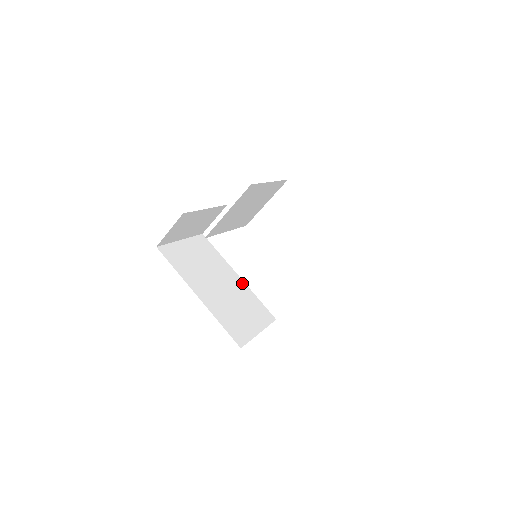
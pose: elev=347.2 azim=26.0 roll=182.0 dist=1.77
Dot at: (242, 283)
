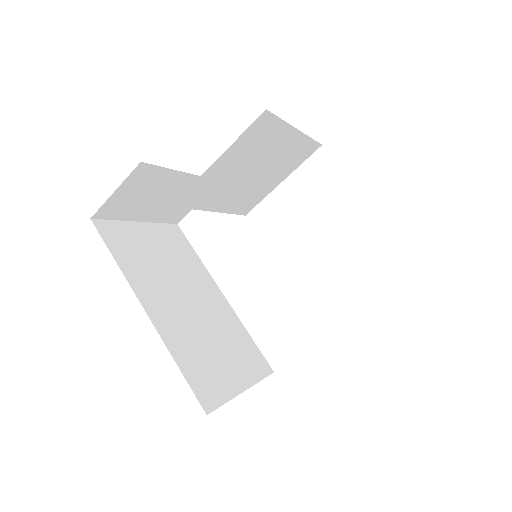
Dot at: (227, 306)
